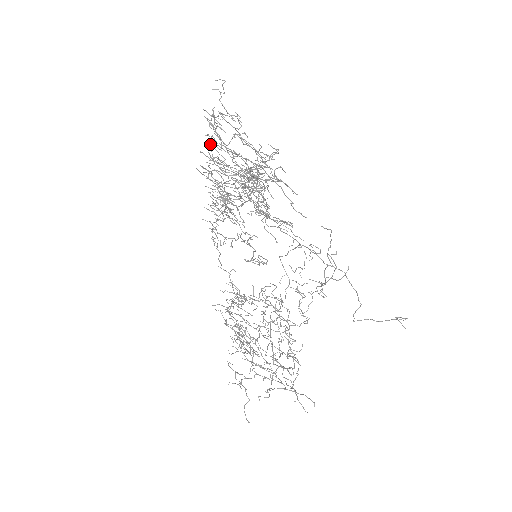
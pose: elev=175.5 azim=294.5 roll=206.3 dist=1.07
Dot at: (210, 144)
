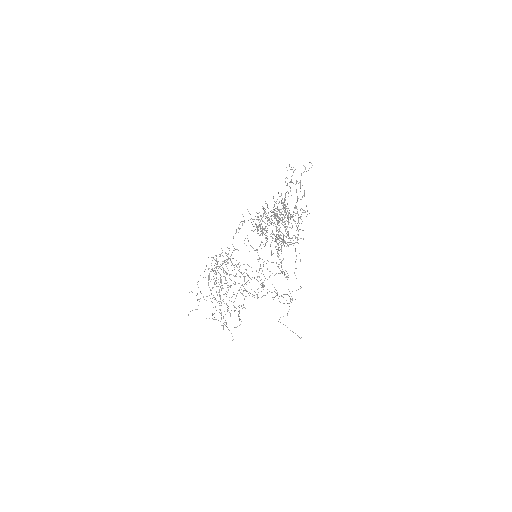
Dot at: occluded
